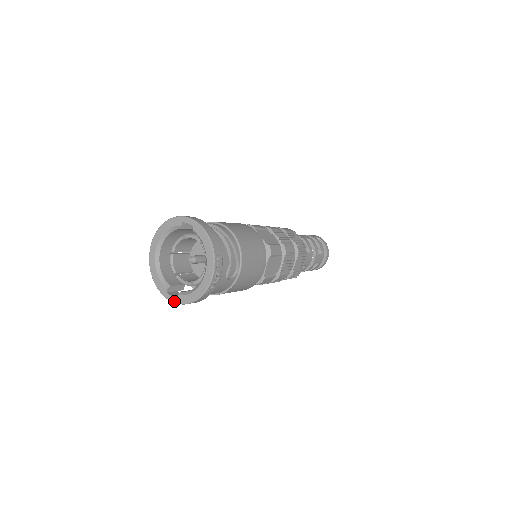
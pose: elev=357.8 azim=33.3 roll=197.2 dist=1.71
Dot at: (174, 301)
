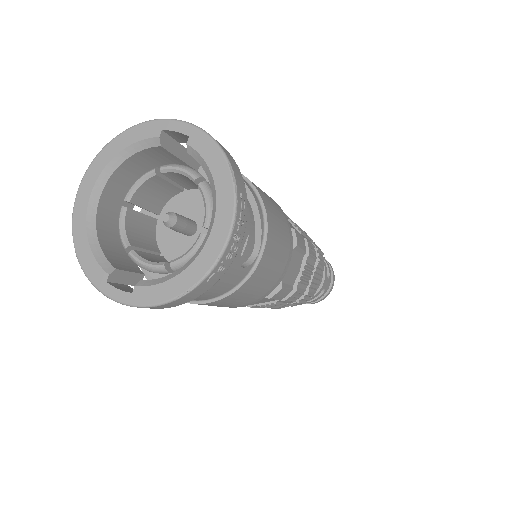
Dot at: (123, 300)
